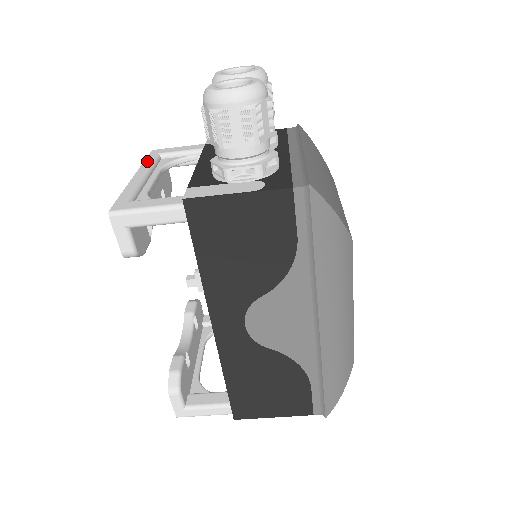
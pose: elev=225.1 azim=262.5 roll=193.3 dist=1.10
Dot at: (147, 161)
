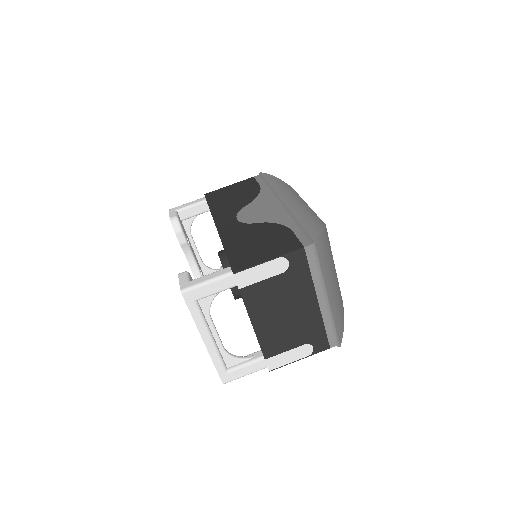
Dot at: occluded
